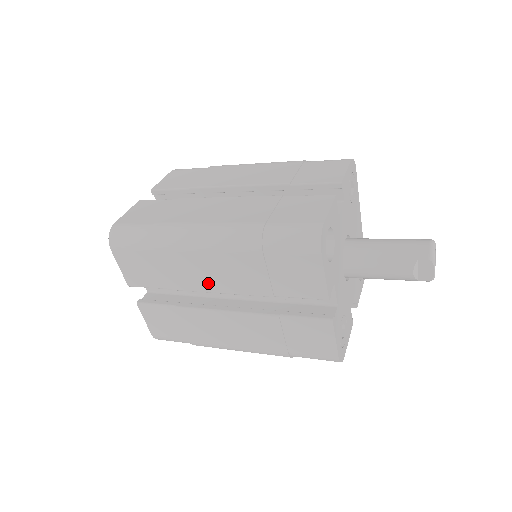
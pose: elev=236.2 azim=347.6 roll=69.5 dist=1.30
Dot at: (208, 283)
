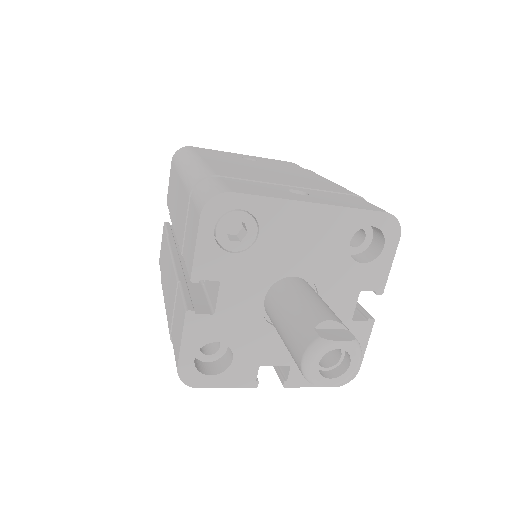
Dot at: occluded
